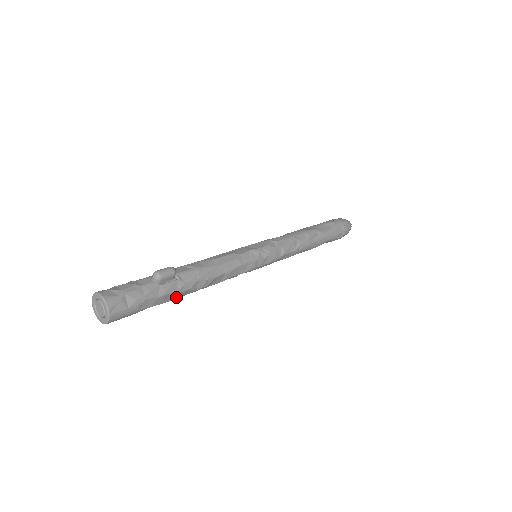
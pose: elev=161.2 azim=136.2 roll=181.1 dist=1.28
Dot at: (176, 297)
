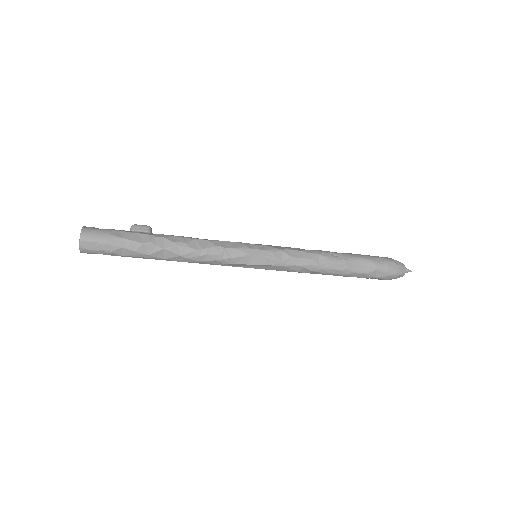
Dot at: (150, 241)
